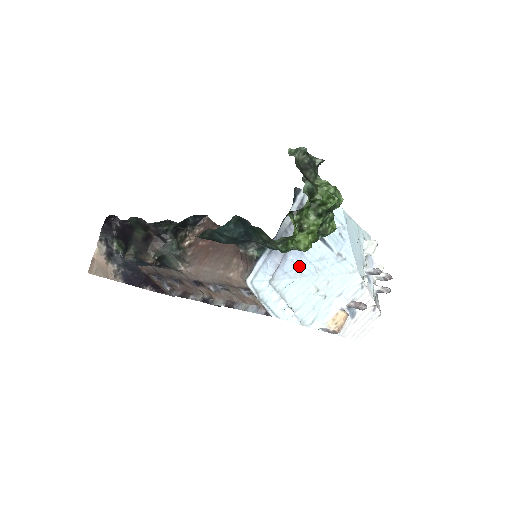
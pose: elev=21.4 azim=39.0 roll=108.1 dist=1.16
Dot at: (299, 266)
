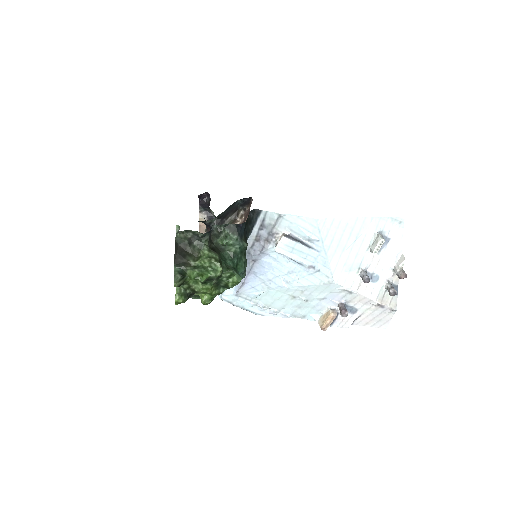
Dot at: (266, 281)
